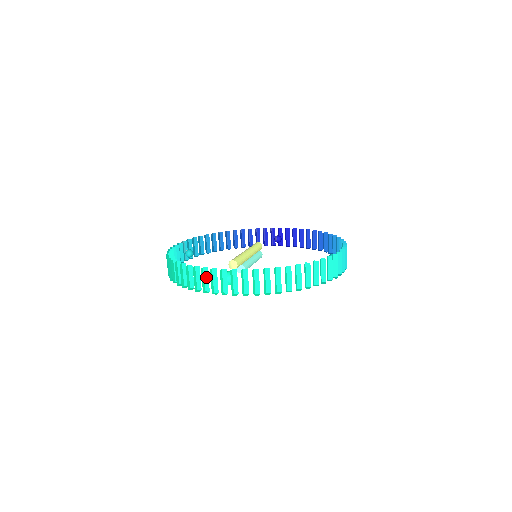
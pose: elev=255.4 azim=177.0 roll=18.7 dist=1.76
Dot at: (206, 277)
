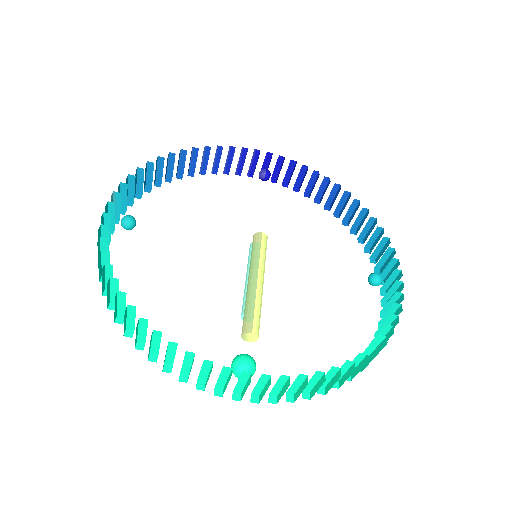
Dot at: (205, 369)
